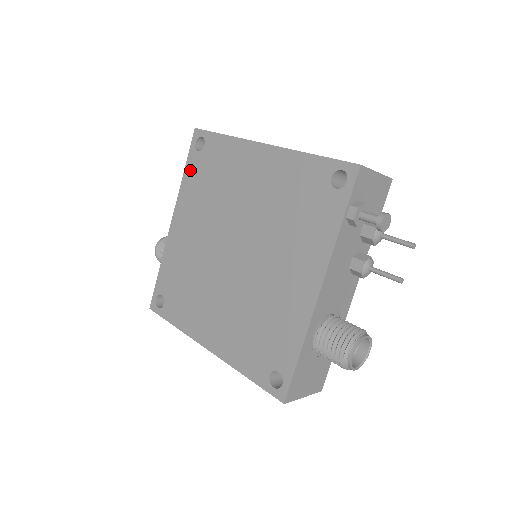
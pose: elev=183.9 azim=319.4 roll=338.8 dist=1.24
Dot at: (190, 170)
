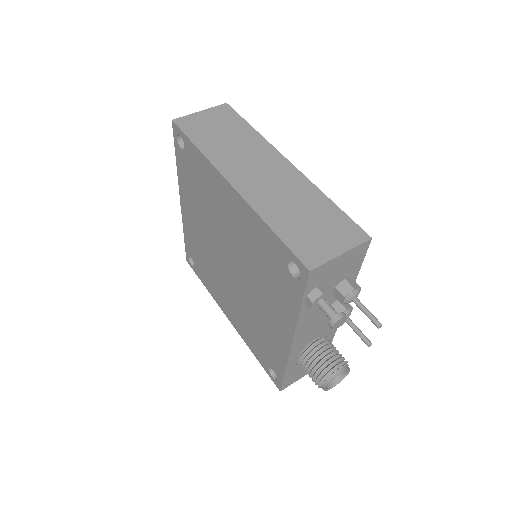
Dot at: (180, 164)
